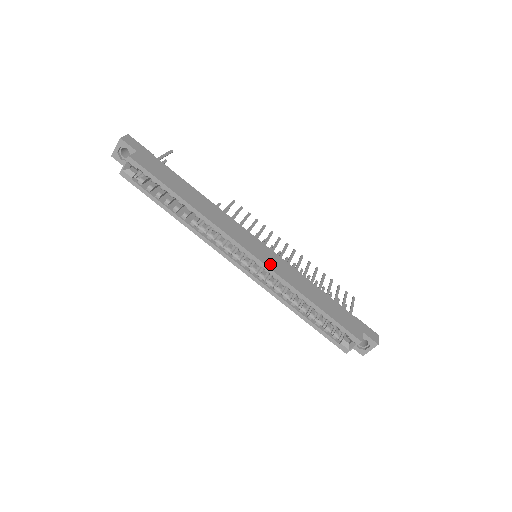
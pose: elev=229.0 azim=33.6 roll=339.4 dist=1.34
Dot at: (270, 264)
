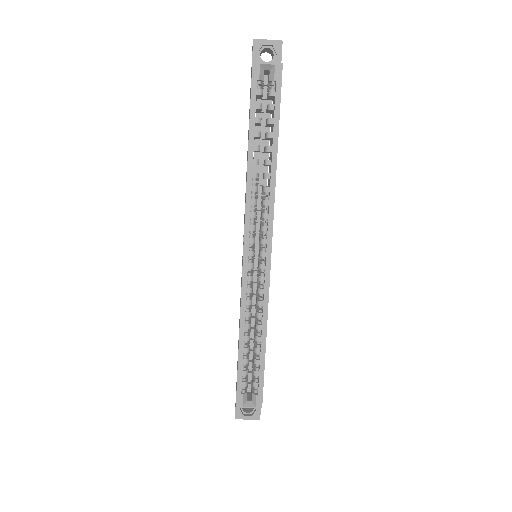
Dot at: occluded
